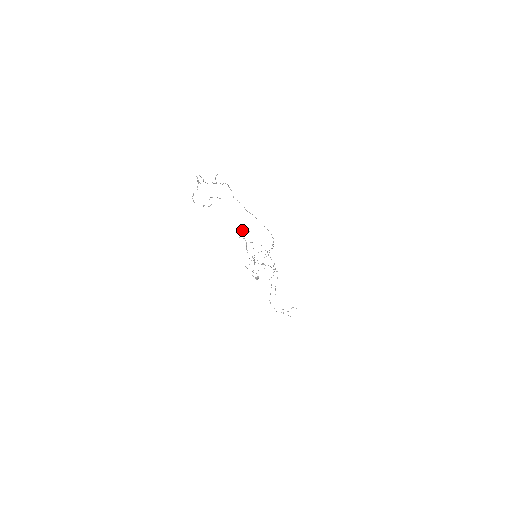
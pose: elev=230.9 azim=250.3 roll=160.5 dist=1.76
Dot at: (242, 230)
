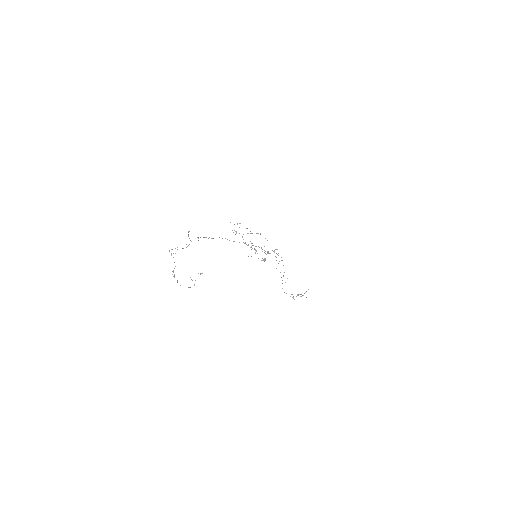
Dot at: occluded
